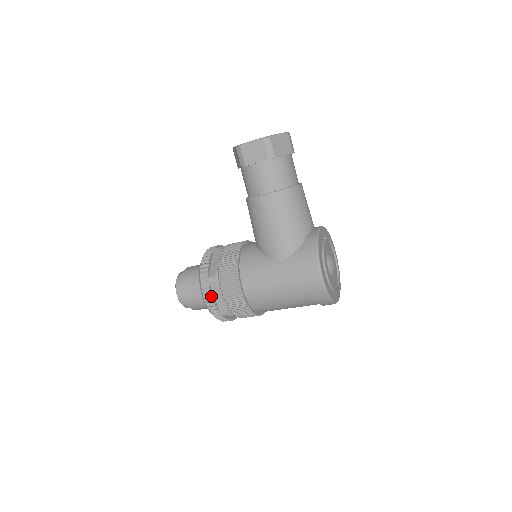
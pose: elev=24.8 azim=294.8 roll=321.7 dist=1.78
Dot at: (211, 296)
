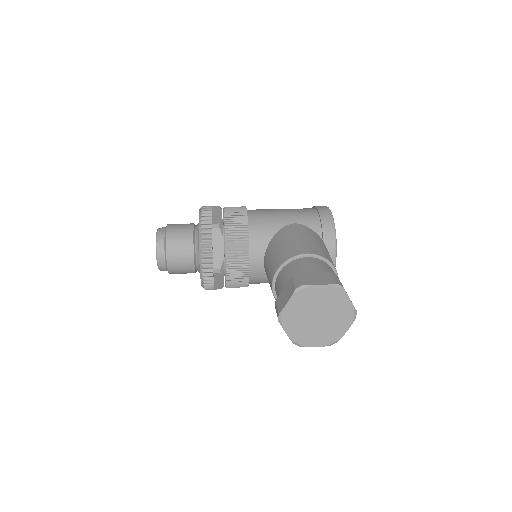
Dot at: occluded
